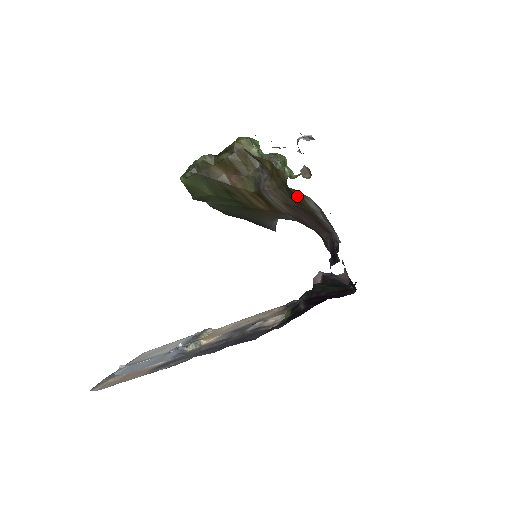
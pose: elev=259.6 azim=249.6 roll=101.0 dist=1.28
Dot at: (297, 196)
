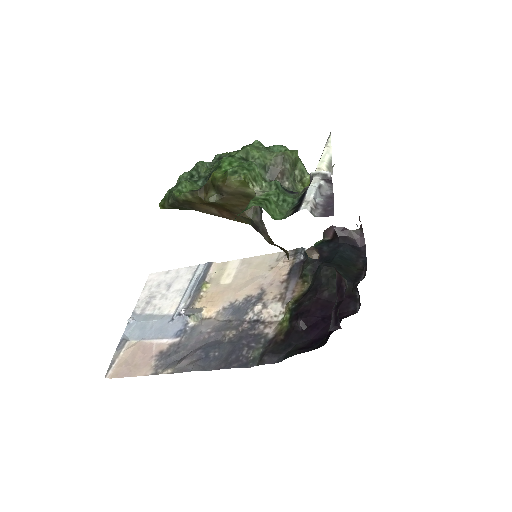
Dot at: occluded
